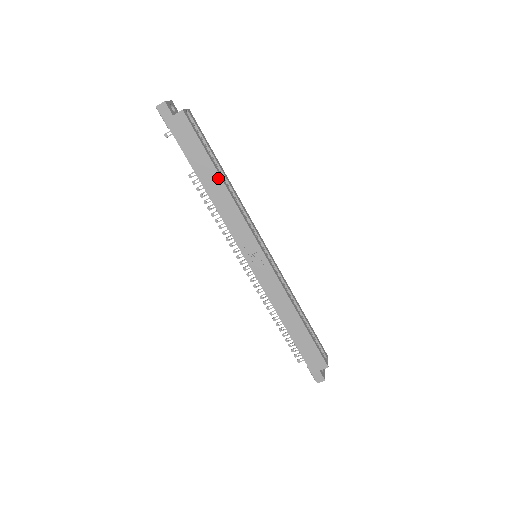
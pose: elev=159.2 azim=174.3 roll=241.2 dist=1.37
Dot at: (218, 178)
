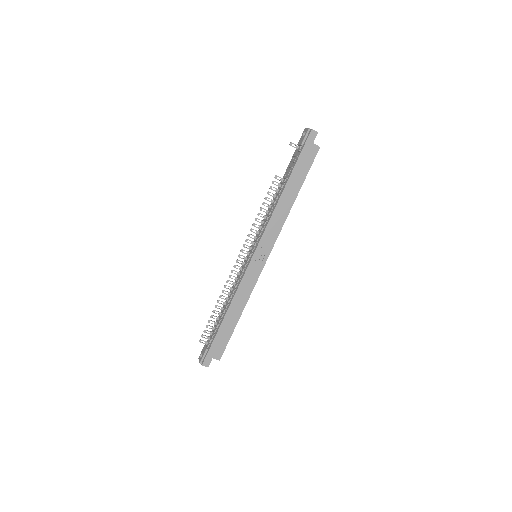
Dot at: (294, 197)
